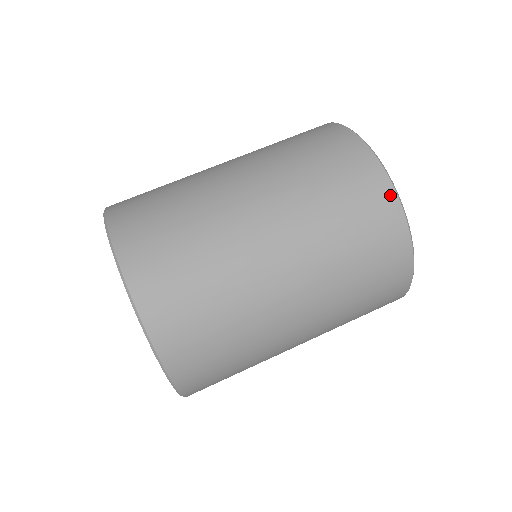
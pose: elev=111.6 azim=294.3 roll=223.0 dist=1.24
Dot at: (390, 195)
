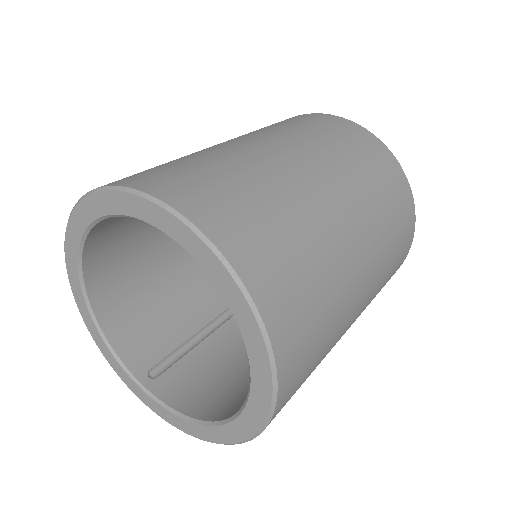
Dot at: (313, 115)
